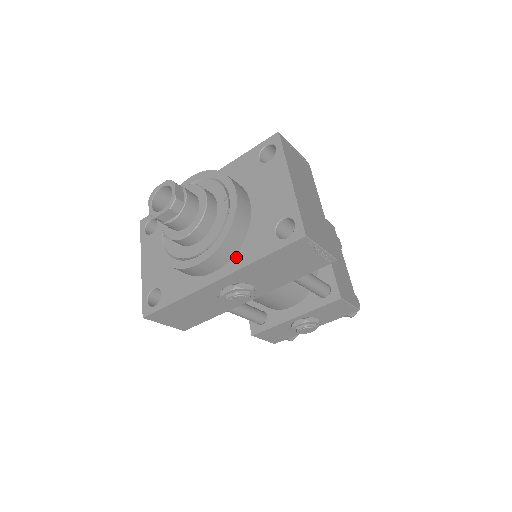
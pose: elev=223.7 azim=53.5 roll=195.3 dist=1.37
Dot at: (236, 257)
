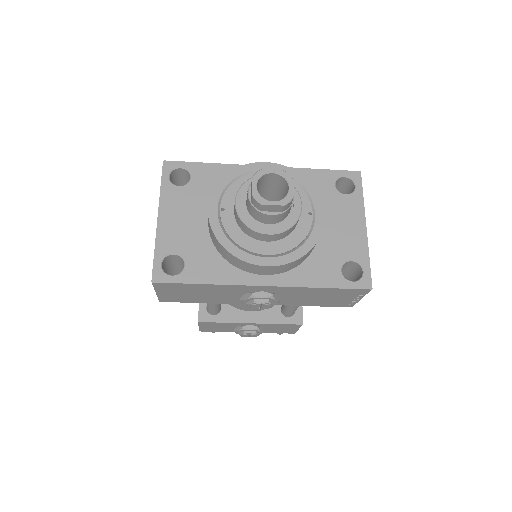
Dot at: (294, 272)
